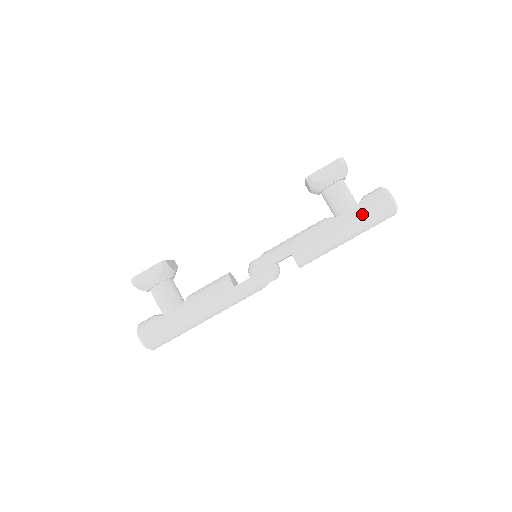
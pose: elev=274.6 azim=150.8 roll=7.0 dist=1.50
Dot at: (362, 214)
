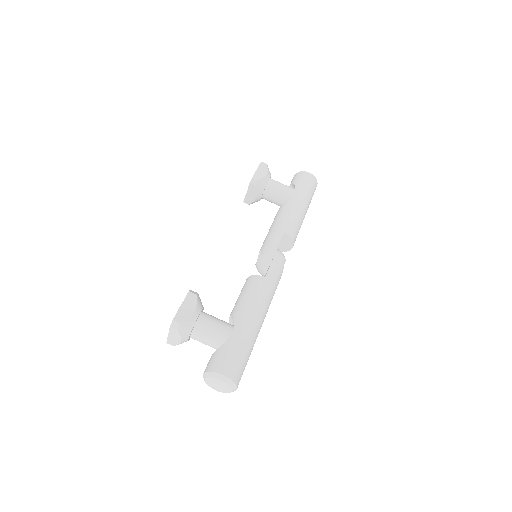
Dot at: (303, 188)
